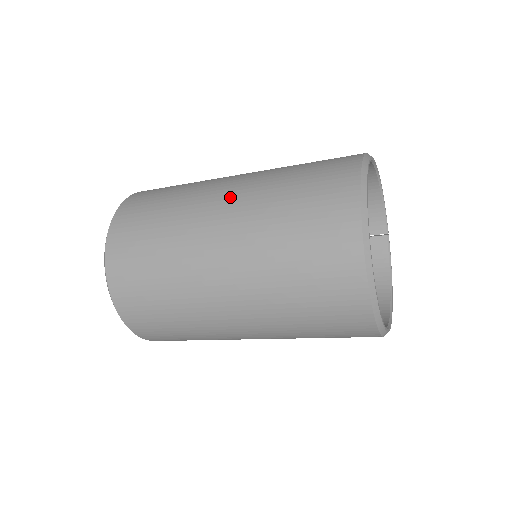
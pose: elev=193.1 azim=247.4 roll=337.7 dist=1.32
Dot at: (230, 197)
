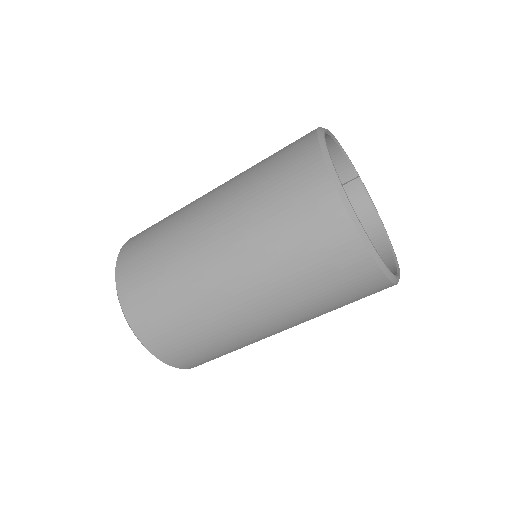
Dot at: (216, 232)
